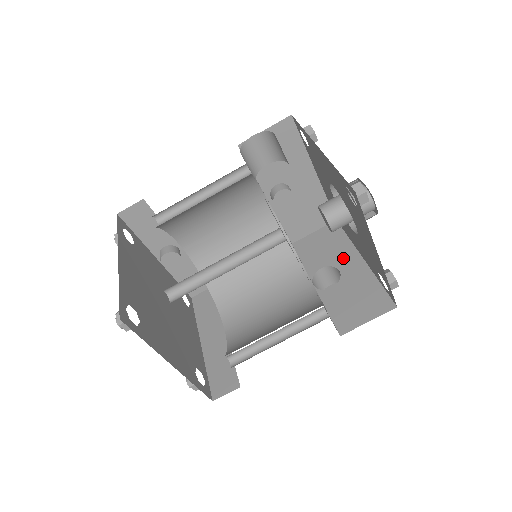
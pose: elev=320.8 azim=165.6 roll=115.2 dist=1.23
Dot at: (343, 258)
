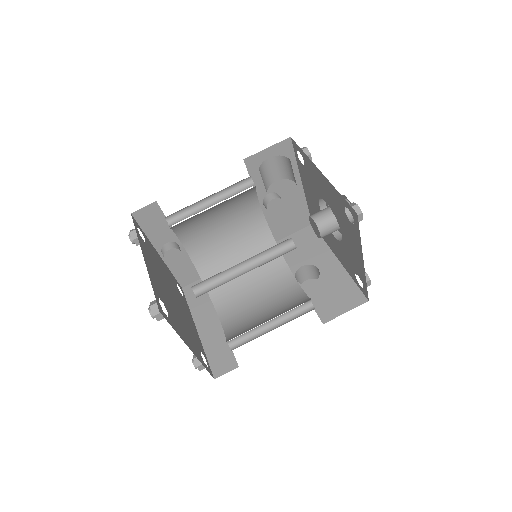
Dot at: (321, 258)
